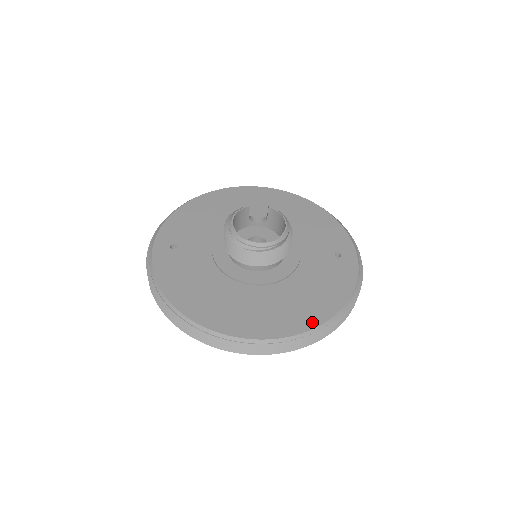
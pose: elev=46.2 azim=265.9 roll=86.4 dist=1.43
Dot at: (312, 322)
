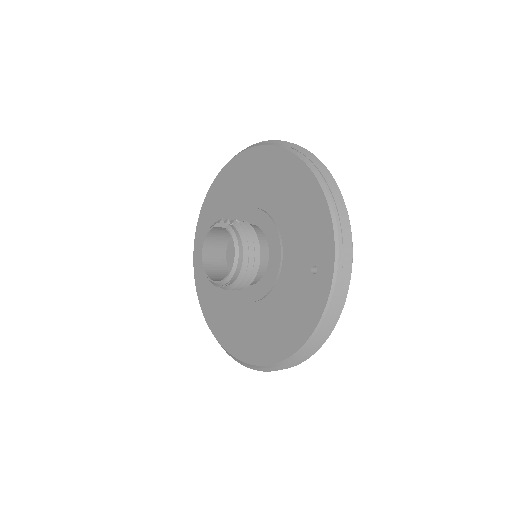
Dot at: (274, 356)
